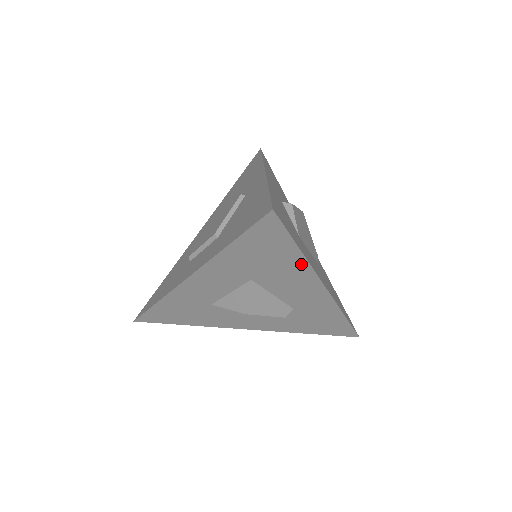
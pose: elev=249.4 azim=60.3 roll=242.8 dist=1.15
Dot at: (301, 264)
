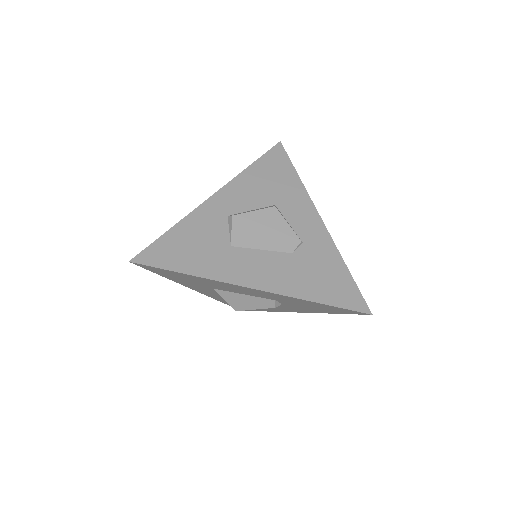
Dot at: (205, 279)
